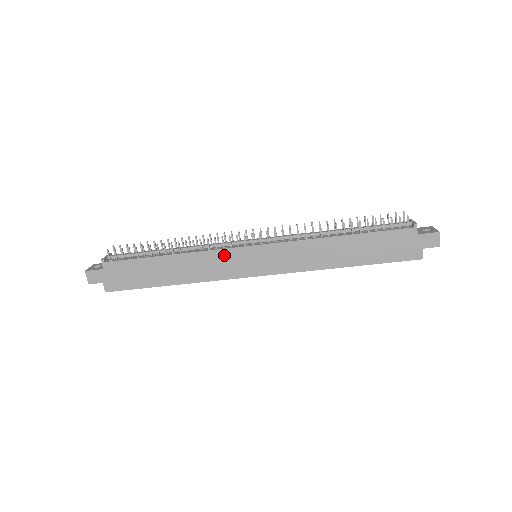
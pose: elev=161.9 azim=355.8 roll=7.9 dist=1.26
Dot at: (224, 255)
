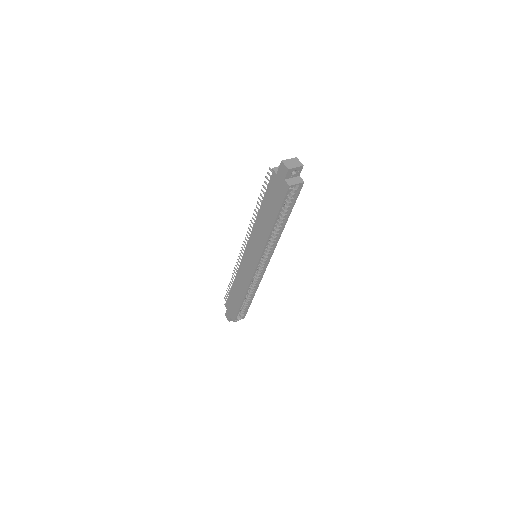
Dot at: (242, 266)
